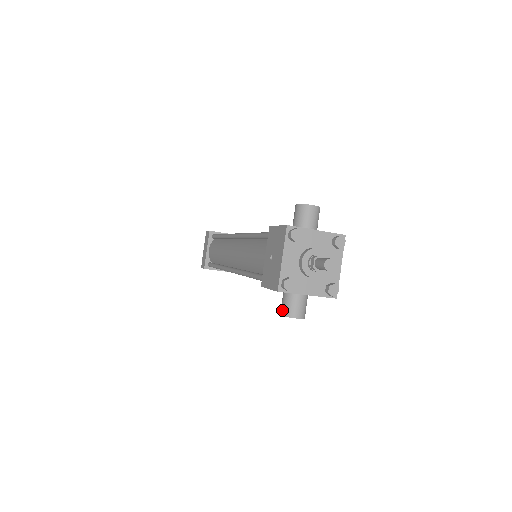
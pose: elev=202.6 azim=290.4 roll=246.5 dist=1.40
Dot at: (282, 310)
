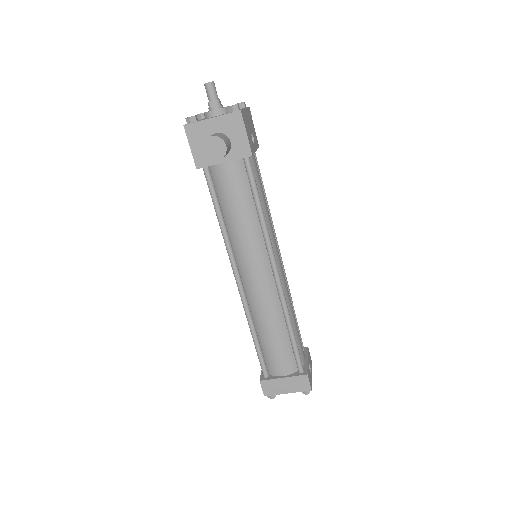
Dot at: (203, 149)
